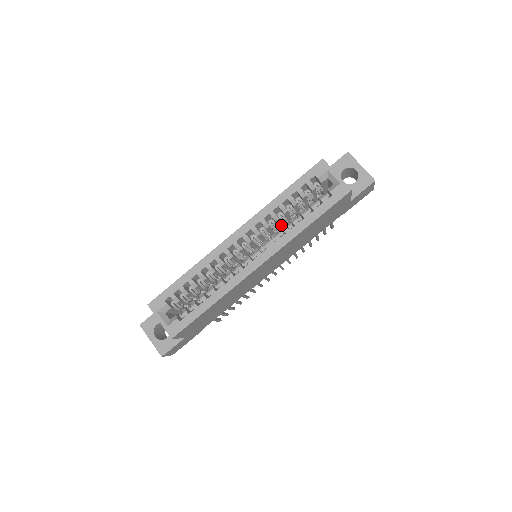
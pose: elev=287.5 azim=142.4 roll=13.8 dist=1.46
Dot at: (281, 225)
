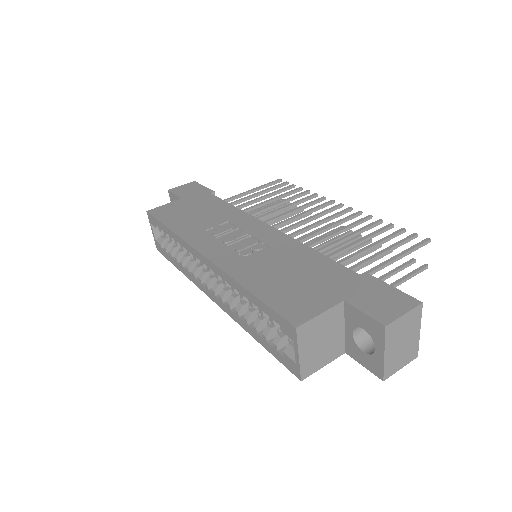
Dot at: occluded
